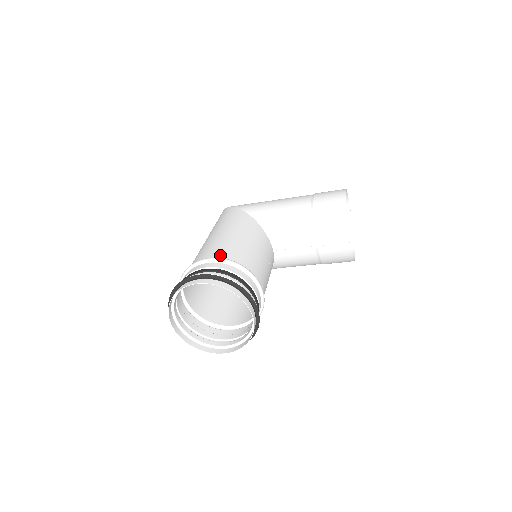
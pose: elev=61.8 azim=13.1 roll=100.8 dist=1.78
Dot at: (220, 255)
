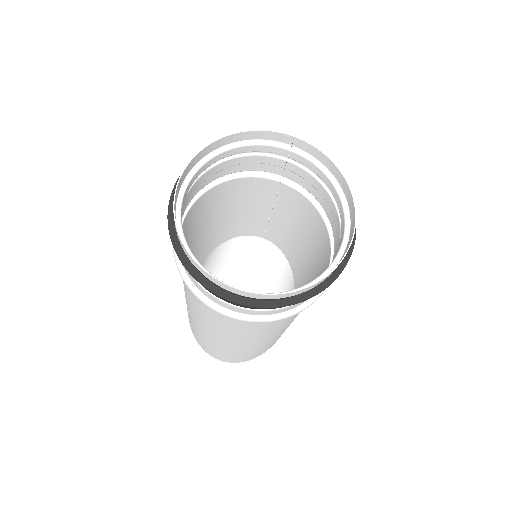
Dot at: (191, 210)
